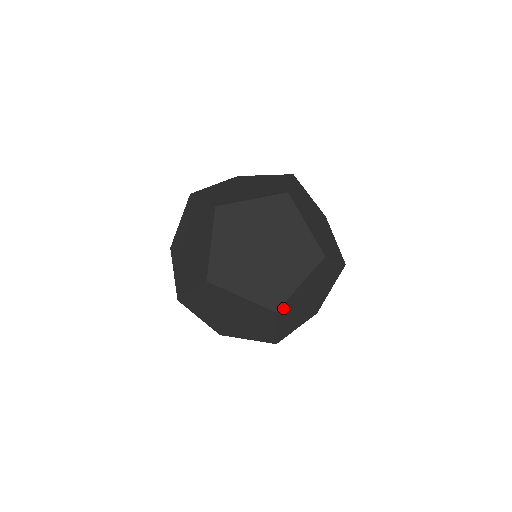
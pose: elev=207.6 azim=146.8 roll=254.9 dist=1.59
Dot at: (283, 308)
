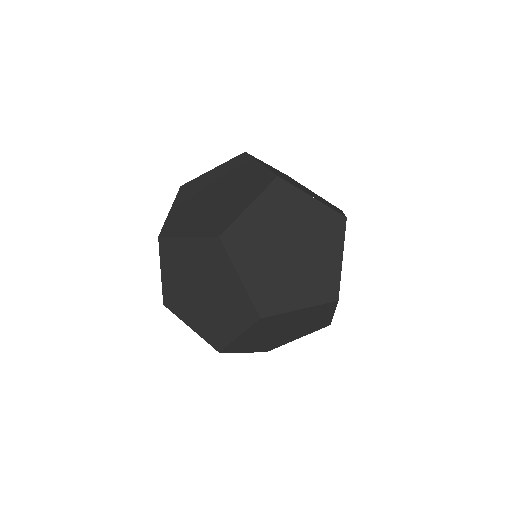
Dot at: (231, 348)
